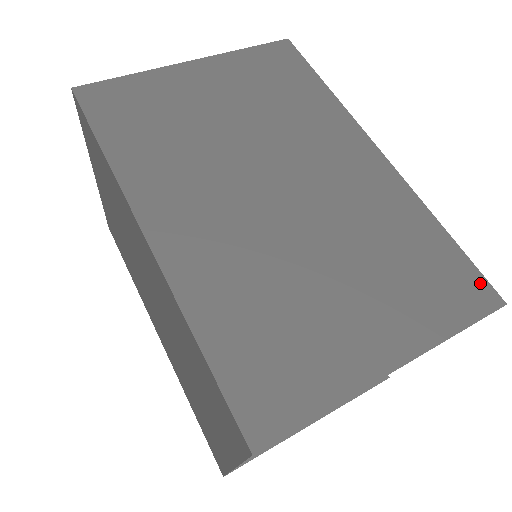
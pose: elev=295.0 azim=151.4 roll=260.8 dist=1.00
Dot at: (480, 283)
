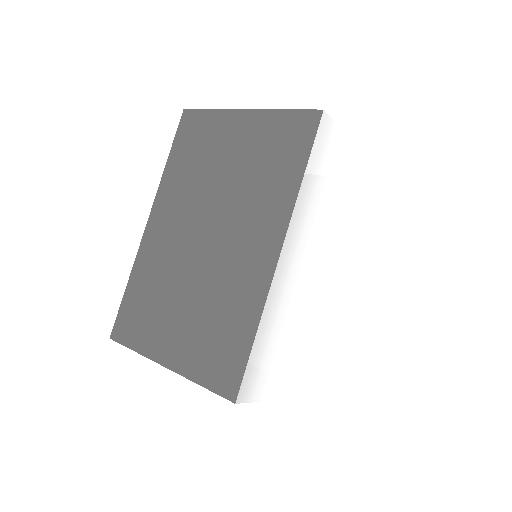
Dot at: (236, 380)
